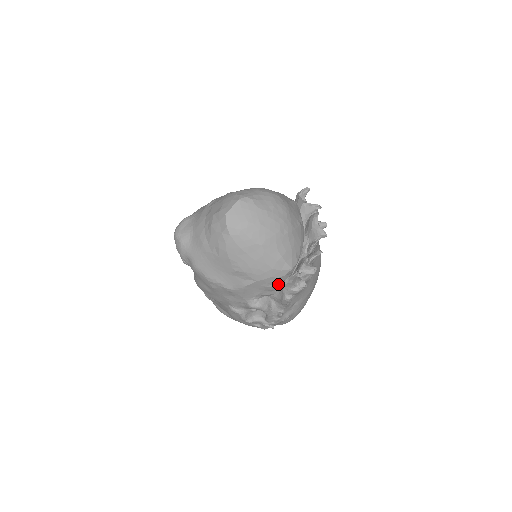
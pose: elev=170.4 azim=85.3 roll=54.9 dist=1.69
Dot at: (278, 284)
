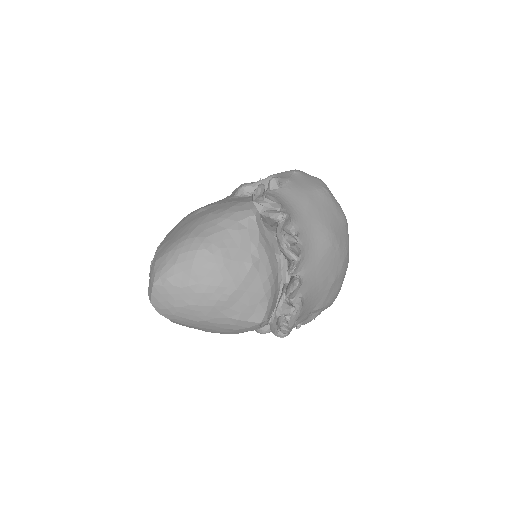
Dot at: (263, 325)
